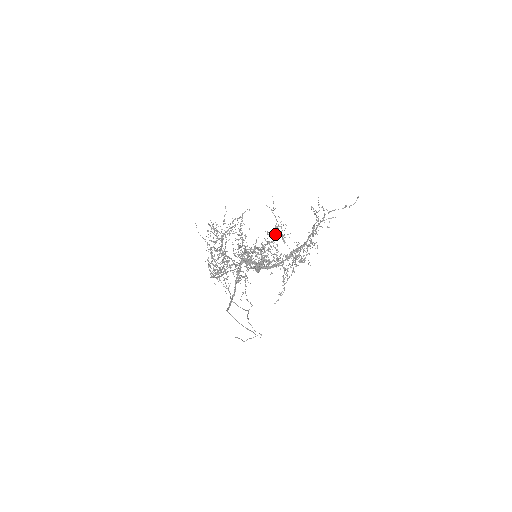
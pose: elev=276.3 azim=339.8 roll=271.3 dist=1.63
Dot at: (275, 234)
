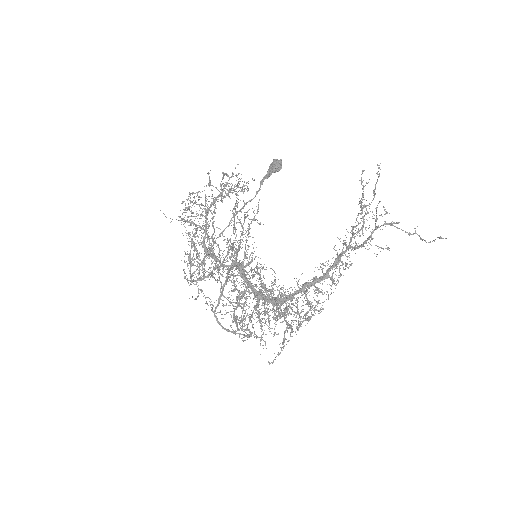
Dot at: occluded
